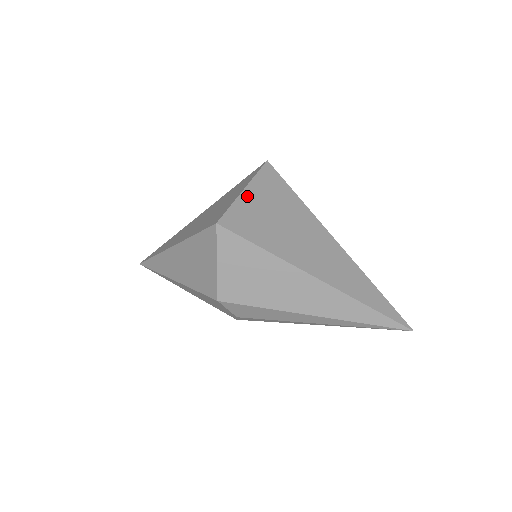
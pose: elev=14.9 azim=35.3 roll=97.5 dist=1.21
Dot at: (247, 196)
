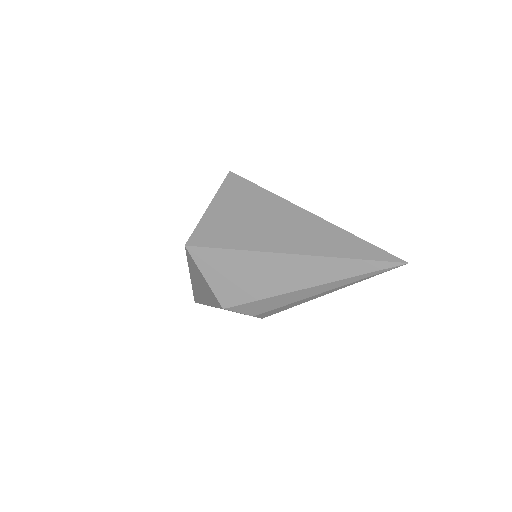
Dot at: (212, 210)
